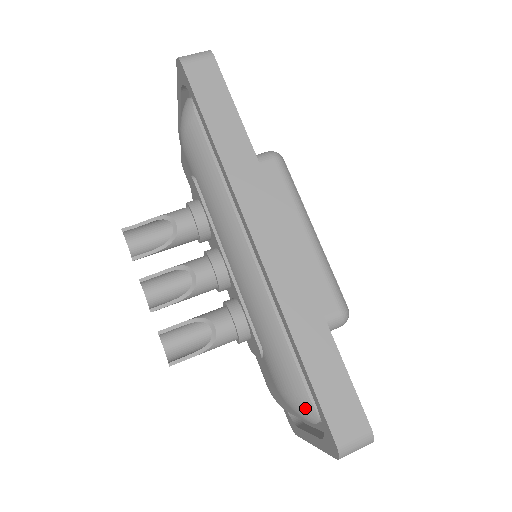
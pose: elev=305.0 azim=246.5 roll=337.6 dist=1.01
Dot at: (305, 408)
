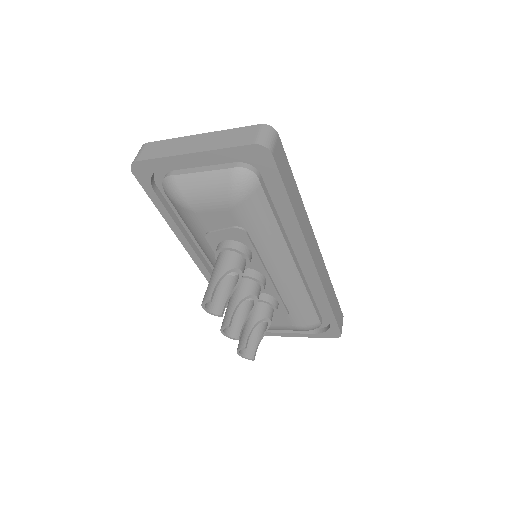
Dot at: (316, 327)
